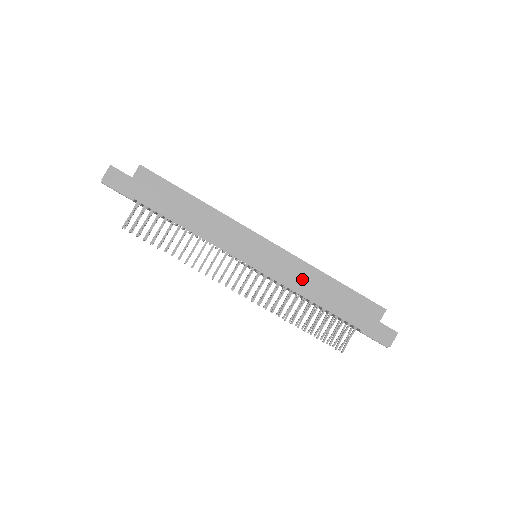
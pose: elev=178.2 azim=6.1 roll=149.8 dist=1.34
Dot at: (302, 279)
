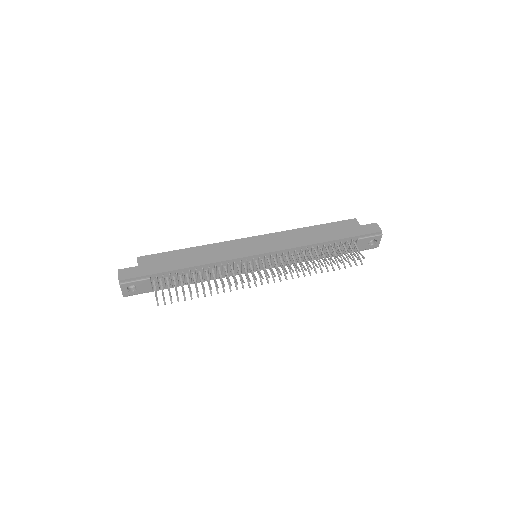
Dot at: (294, 239)
